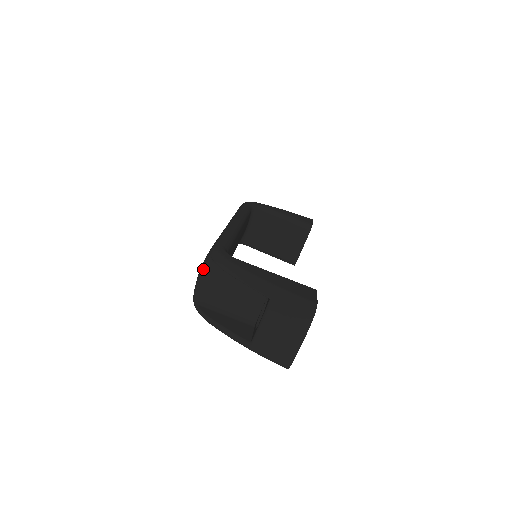
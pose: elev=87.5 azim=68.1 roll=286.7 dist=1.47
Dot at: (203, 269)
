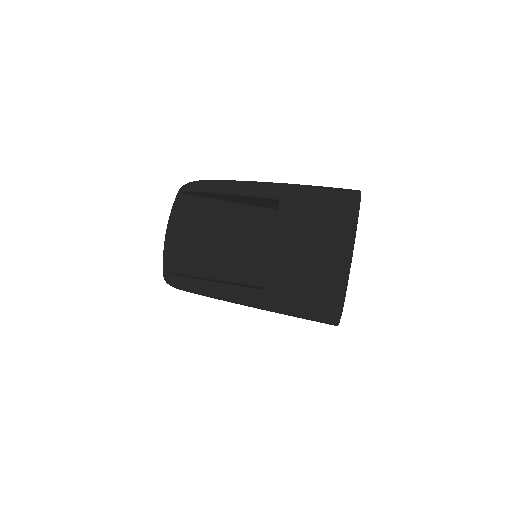
Dot at: (170, 215)
